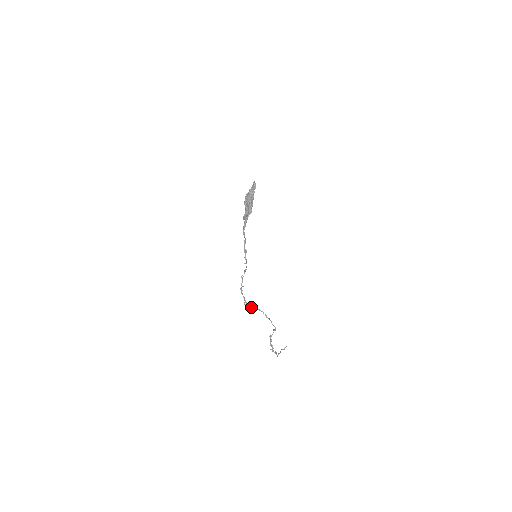
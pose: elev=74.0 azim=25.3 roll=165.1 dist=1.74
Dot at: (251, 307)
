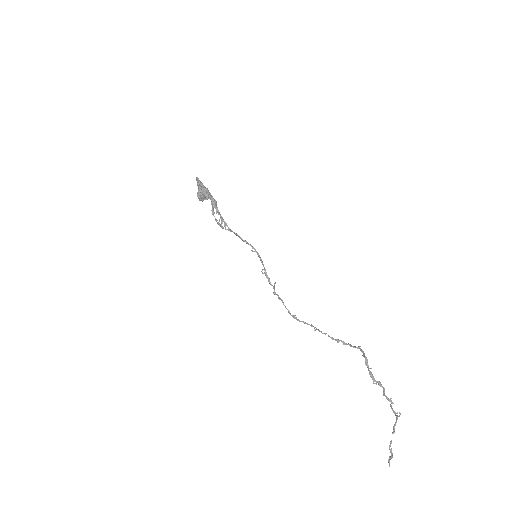
Dot at: (305, 323)
